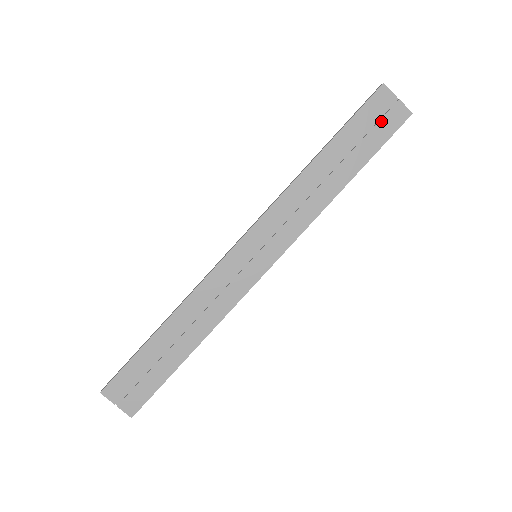
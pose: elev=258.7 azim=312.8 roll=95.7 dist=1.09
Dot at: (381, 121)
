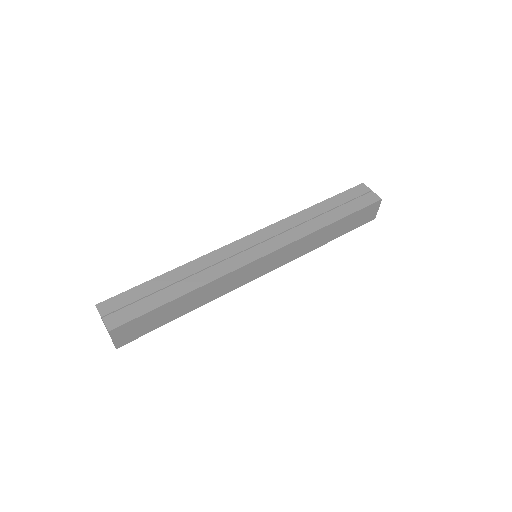
Dot at: (360, 198)
